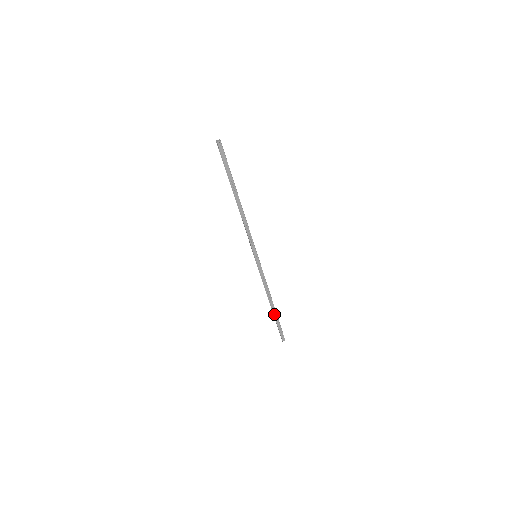
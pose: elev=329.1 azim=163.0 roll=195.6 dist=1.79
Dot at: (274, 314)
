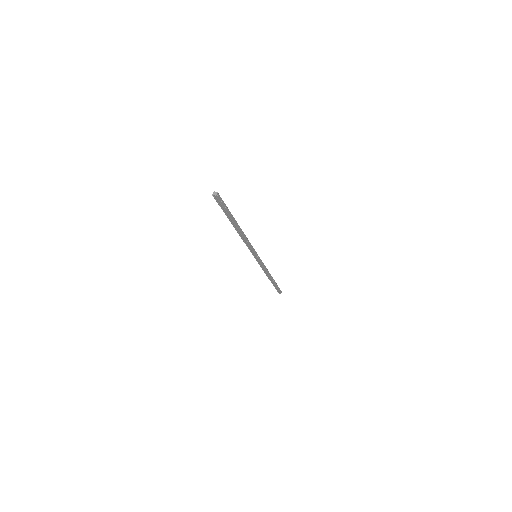
Dot at: (273, 283)
